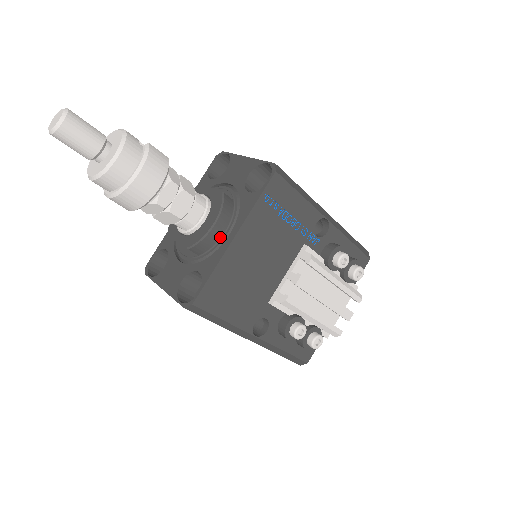
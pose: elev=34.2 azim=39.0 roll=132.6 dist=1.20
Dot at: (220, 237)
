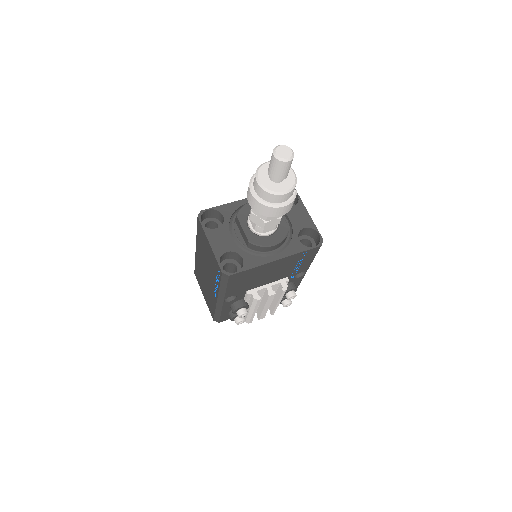
Dot at: (268, 251)
